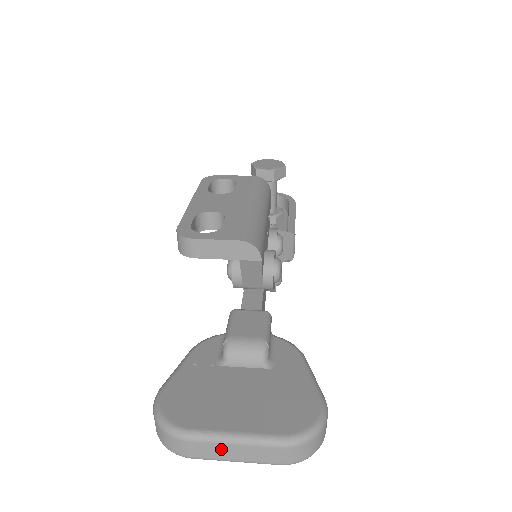
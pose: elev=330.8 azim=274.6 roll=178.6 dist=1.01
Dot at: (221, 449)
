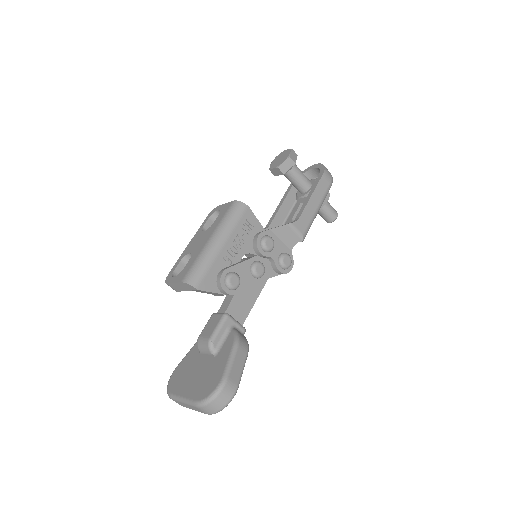
Dot at: (183, 404)
